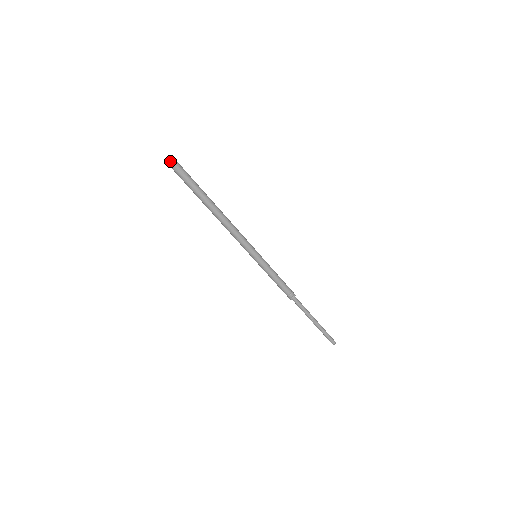
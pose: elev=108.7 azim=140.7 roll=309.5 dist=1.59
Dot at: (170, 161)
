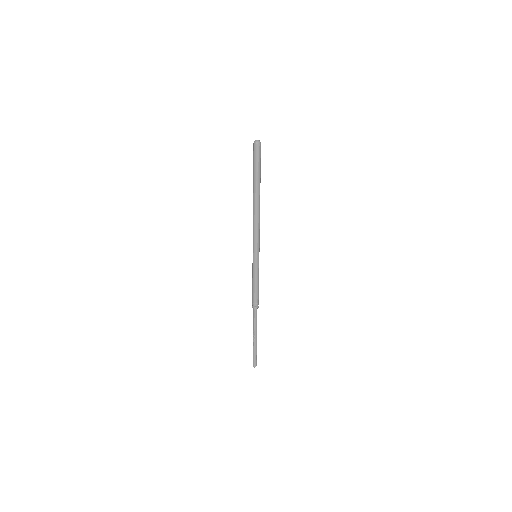
Dot at: (257, 142)
